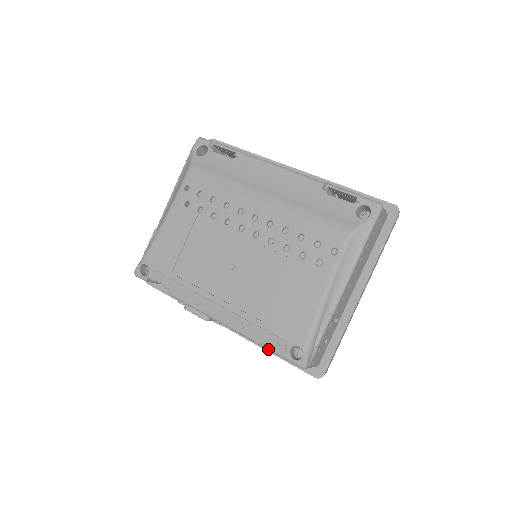
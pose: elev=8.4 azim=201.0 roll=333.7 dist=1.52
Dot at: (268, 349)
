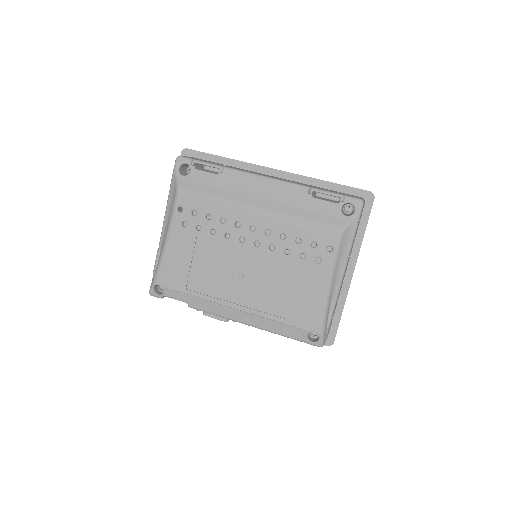
Dot at: (288, 337)
